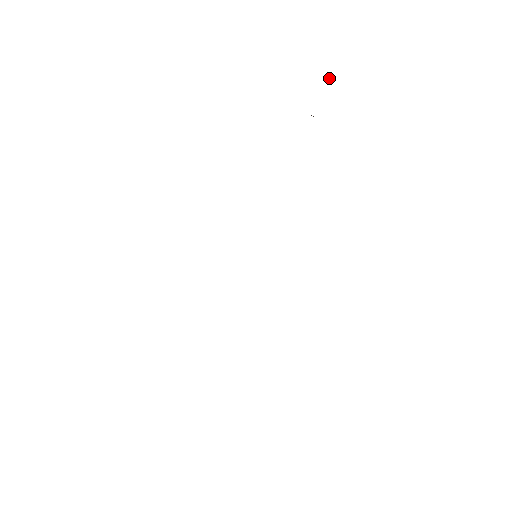
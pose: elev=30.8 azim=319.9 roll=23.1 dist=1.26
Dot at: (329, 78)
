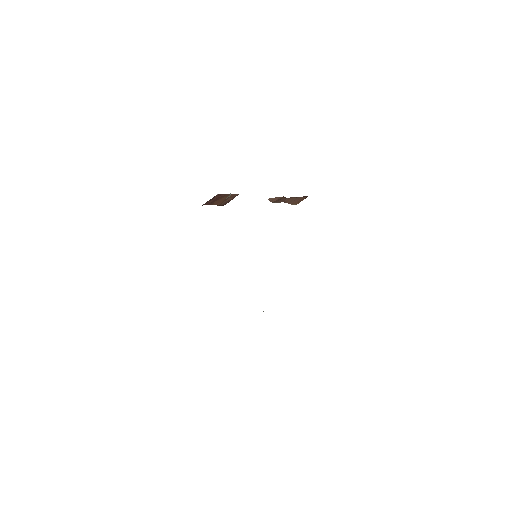
Dot at: occluded
